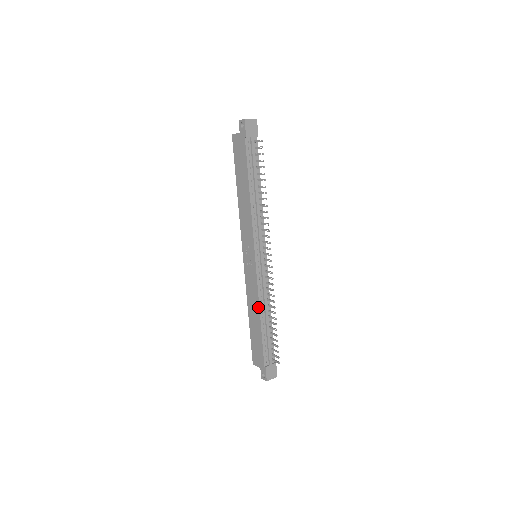
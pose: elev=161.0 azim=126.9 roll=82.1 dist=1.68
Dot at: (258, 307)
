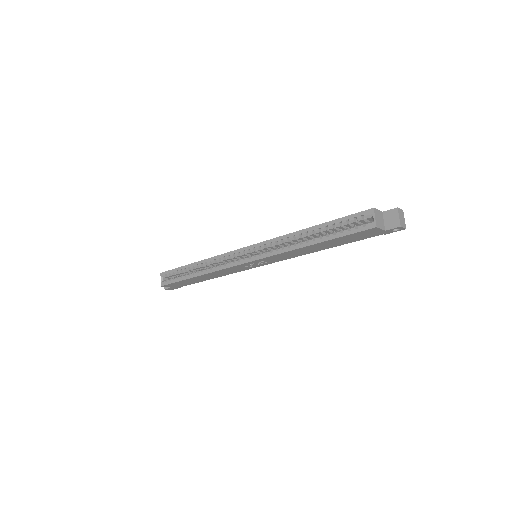
Dot at: occluded
